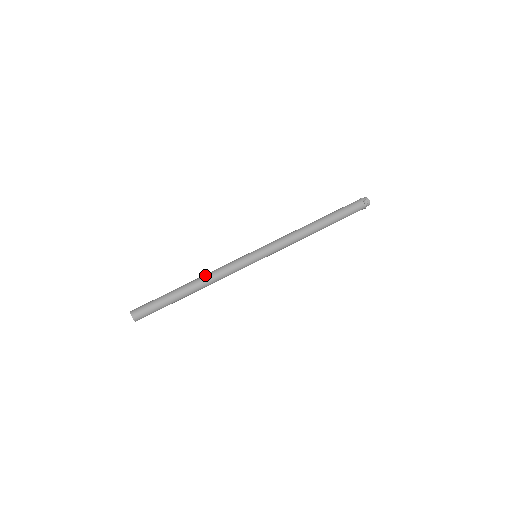
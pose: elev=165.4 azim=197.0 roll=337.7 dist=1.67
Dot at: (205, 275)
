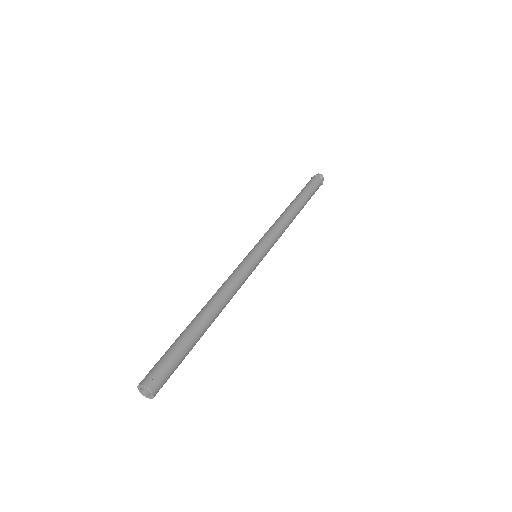
Dot at: (217, 294)
